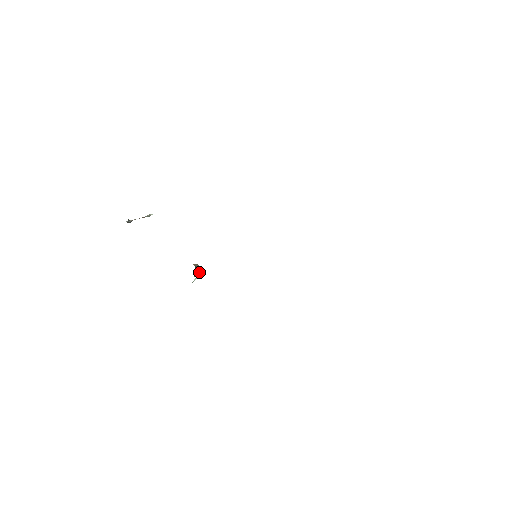
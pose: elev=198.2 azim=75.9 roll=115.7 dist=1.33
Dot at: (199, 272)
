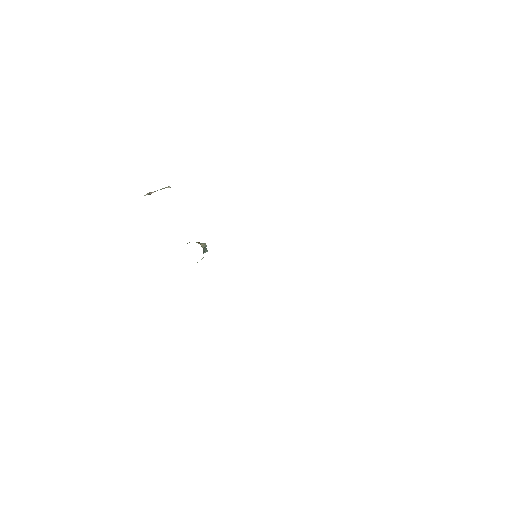
Dot at: (206, 251)
